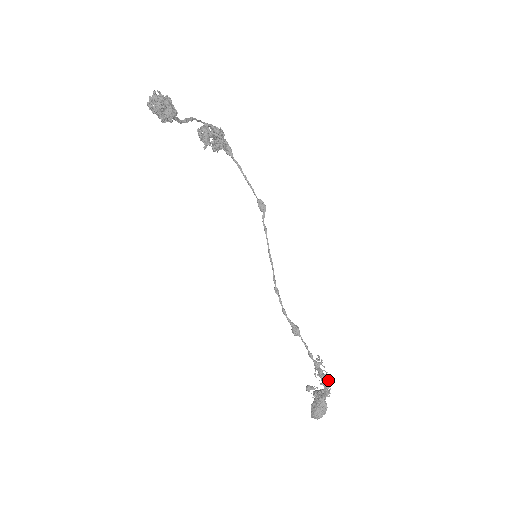
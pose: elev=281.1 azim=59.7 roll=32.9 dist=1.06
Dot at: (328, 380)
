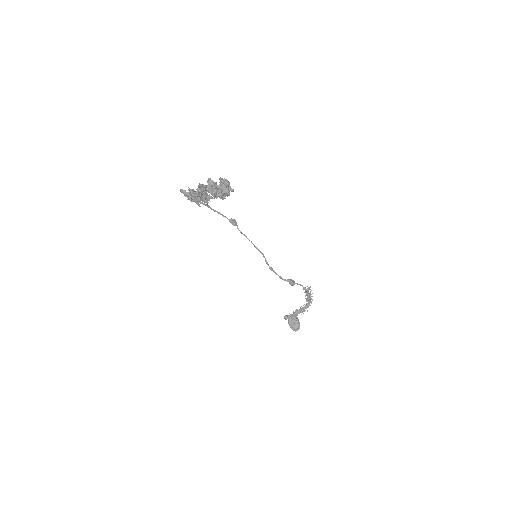
Dot at: occluded
